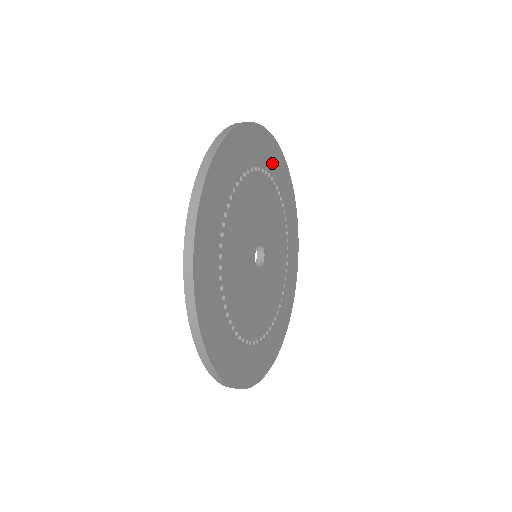
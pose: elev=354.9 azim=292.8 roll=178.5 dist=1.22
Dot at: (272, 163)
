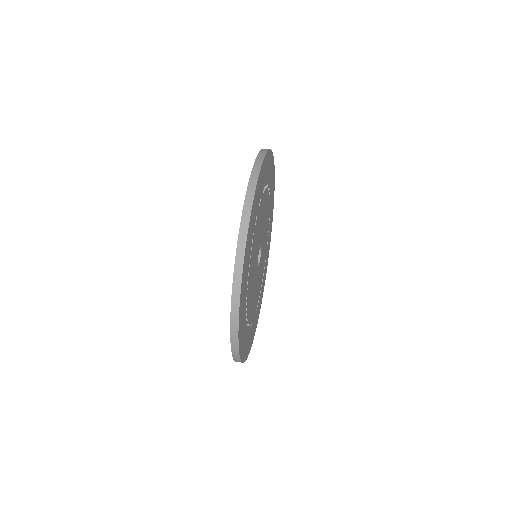
Dot at: (270, 175)
